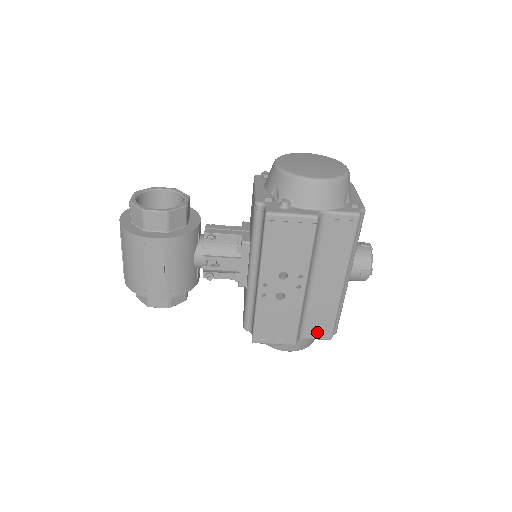
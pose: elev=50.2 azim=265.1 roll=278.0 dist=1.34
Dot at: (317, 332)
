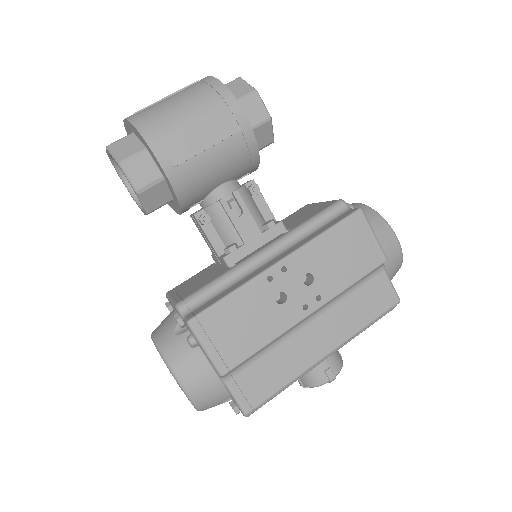
Dot at: (247, 388)
